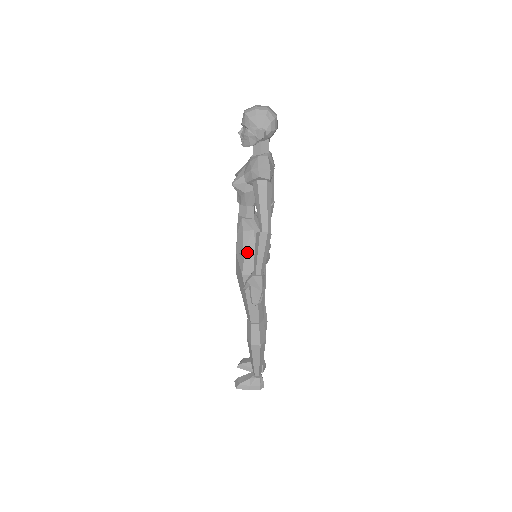
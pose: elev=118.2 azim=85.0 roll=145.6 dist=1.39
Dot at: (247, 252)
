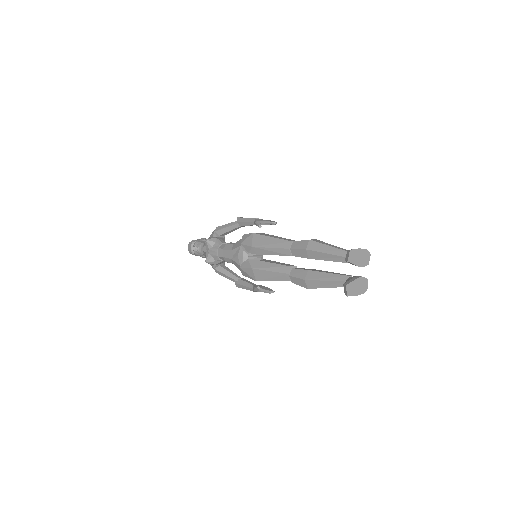
Dot at: occluded
